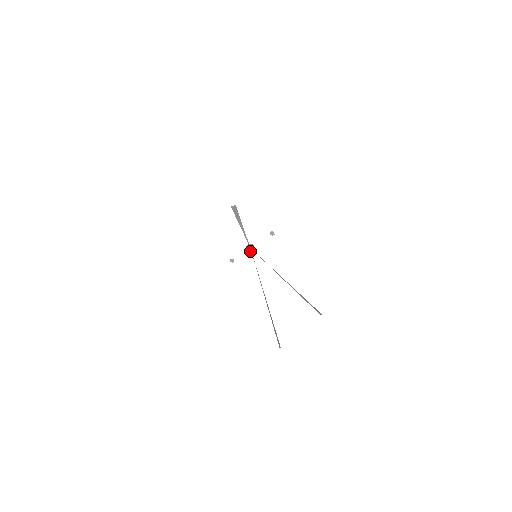
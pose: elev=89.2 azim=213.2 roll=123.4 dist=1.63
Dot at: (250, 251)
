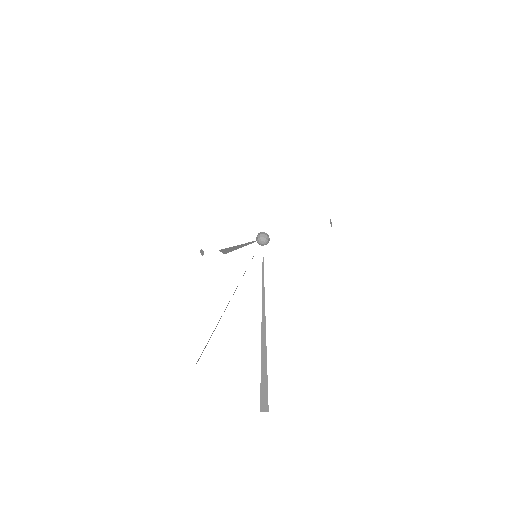
Dot at: (262, 238)
